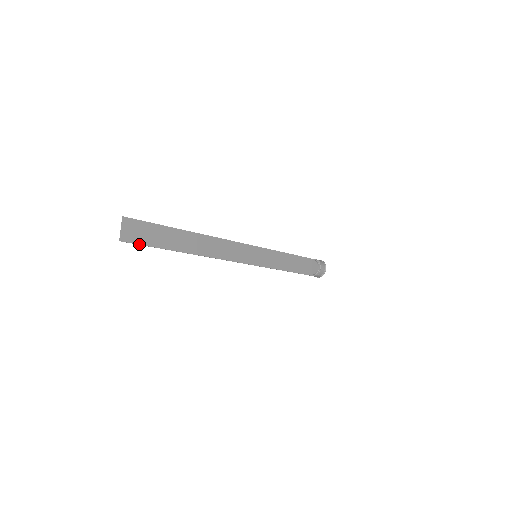
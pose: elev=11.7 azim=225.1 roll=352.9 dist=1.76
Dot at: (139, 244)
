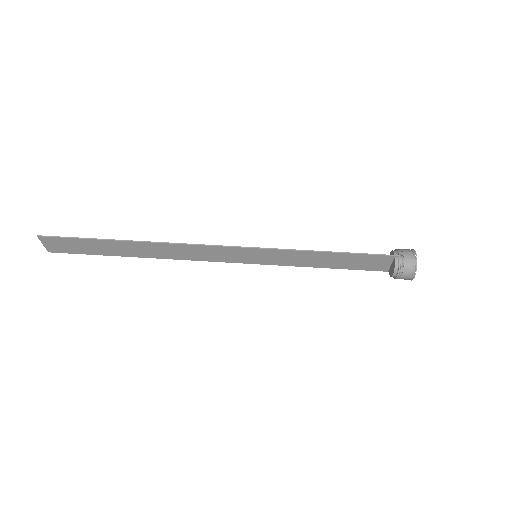
Dot at: (71, 253)
